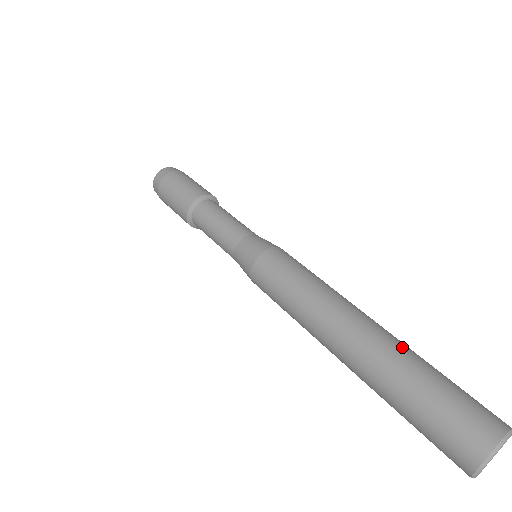
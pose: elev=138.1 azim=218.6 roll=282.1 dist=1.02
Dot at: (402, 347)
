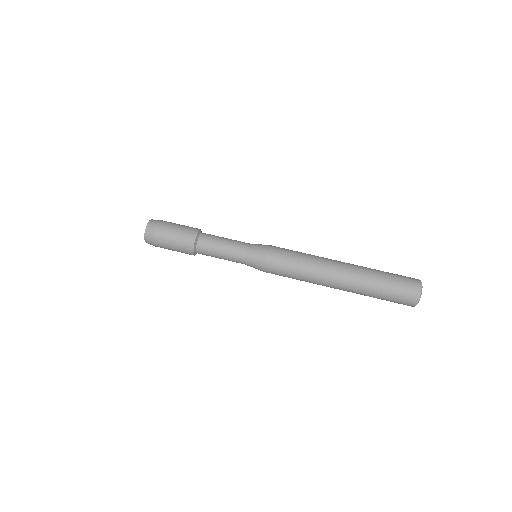
Dot at: (365, 267)
